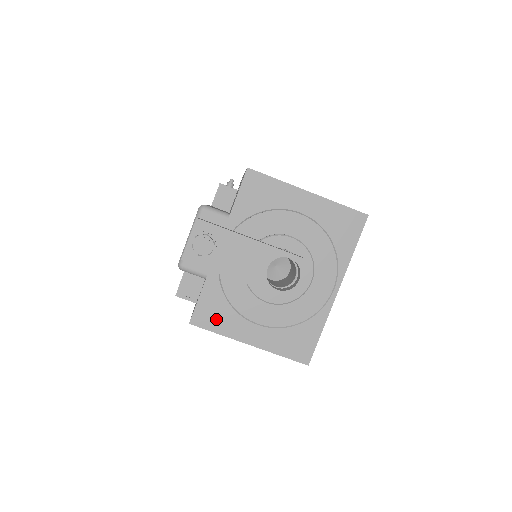
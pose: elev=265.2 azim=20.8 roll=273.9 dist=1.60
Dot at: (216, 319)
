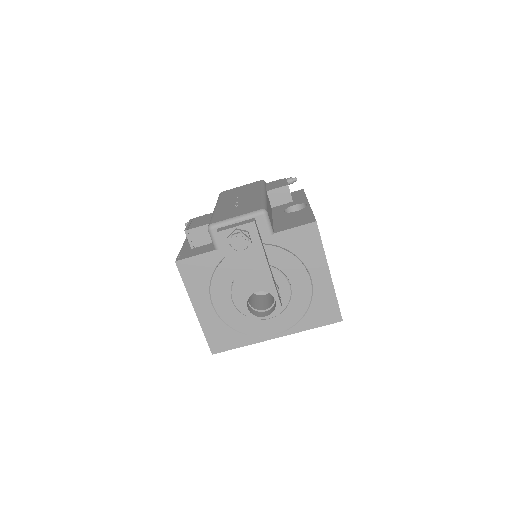
Dot at: (193, 277)
